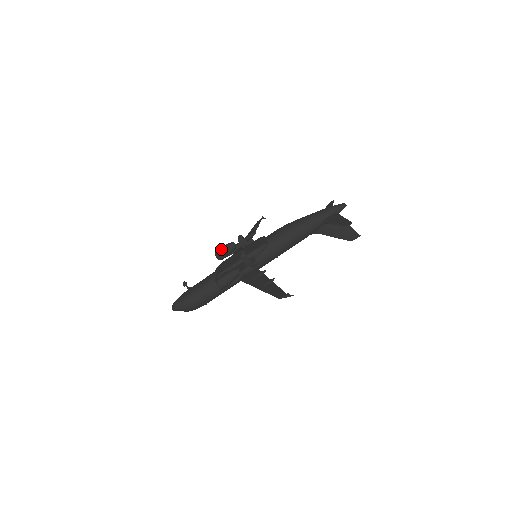
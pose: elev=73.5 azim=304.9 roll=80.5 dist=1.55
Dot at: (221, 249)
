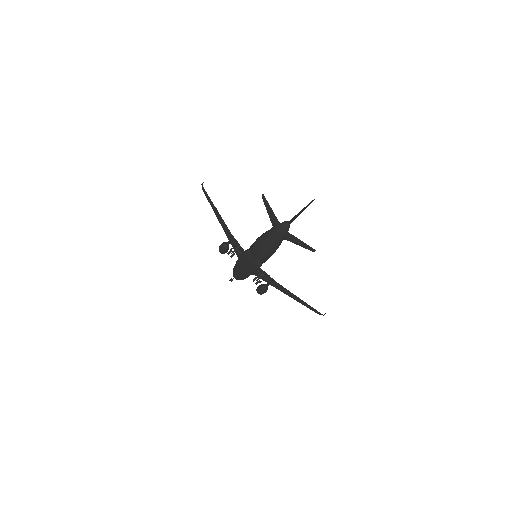
Dot at: (222, 253)
